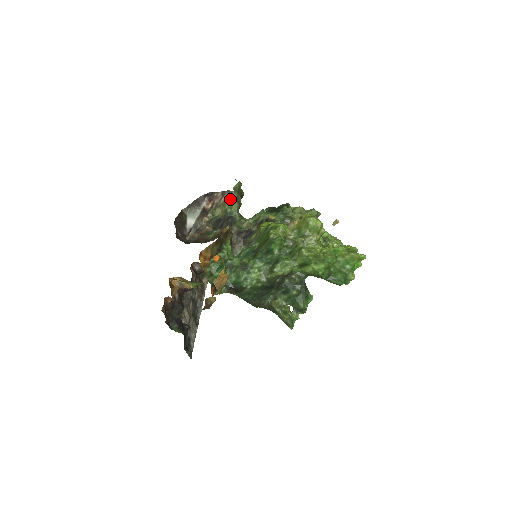
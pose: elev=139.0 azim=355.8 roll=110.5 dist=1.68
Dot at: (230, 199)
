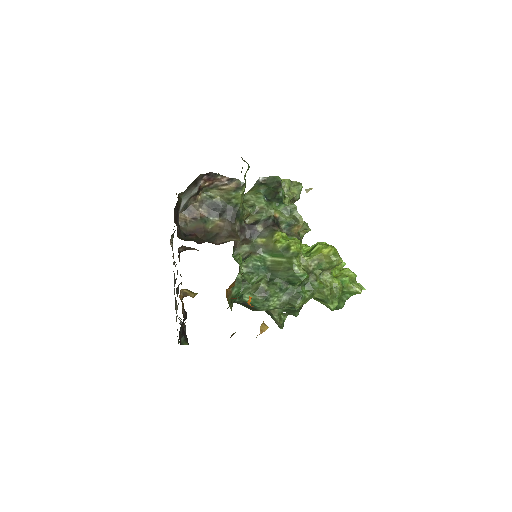
Dot at: (239, 191)
